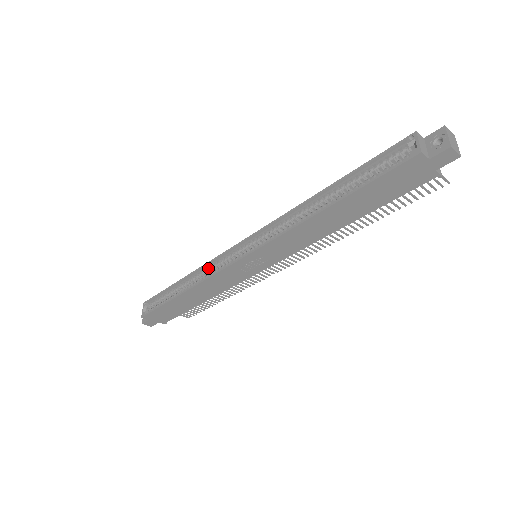
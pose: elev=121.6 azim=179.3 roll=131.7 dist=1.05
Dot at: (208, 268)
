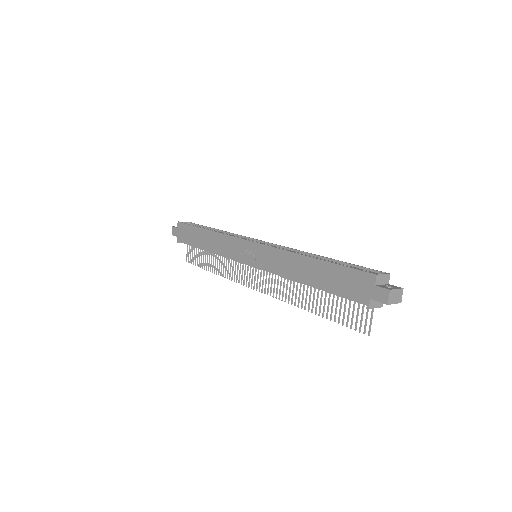
Dot at: occluded
